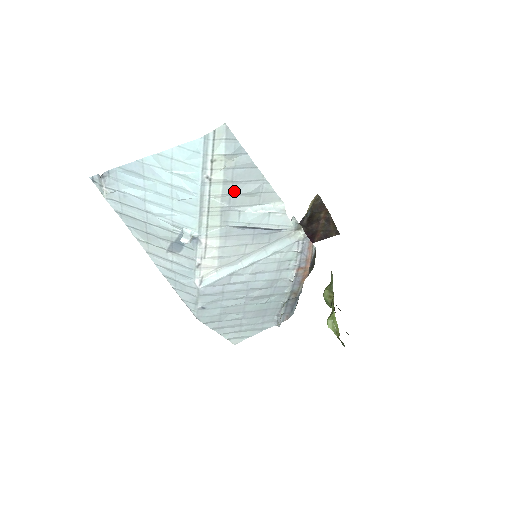
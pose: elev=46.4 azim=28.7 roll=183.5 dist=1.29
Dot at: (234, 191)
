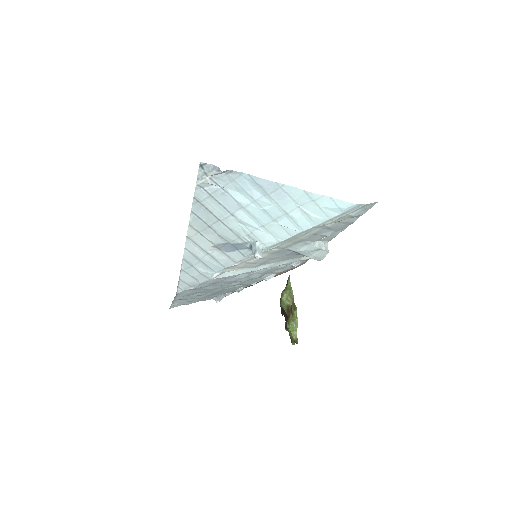
Dot at: (321, 233)
